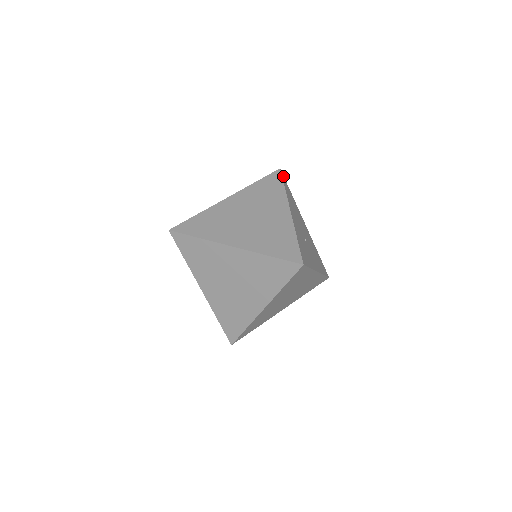
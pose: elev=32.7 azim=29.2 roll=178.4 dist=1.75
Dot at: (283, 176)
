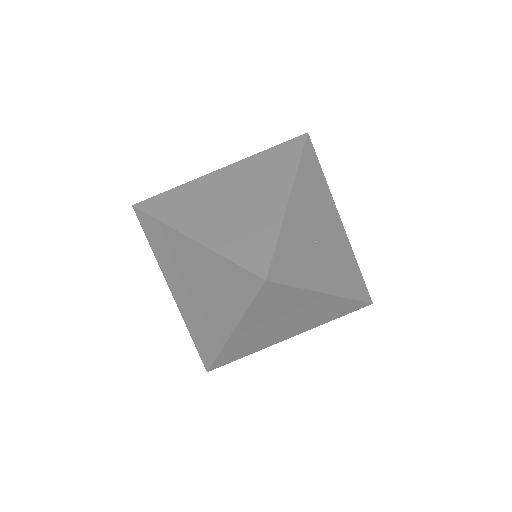
Dot at: (310, 144)
